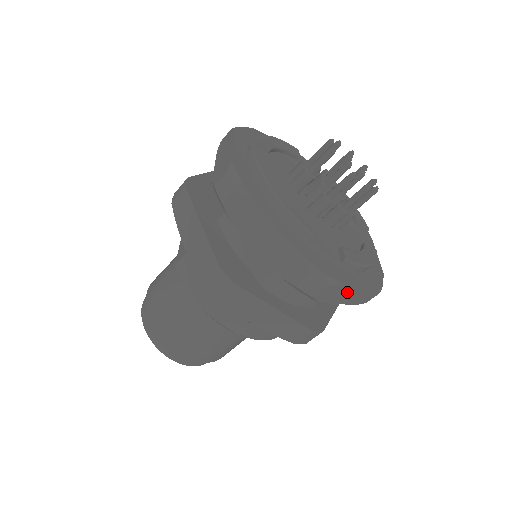
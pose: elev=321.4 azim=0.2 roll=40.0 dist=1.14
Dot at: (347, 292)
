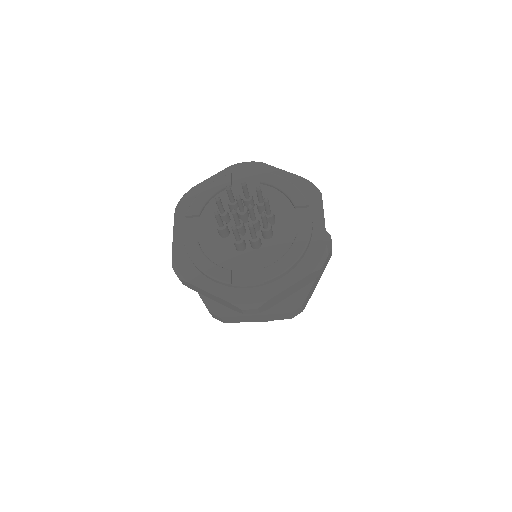
Dot at: (284, 293)
